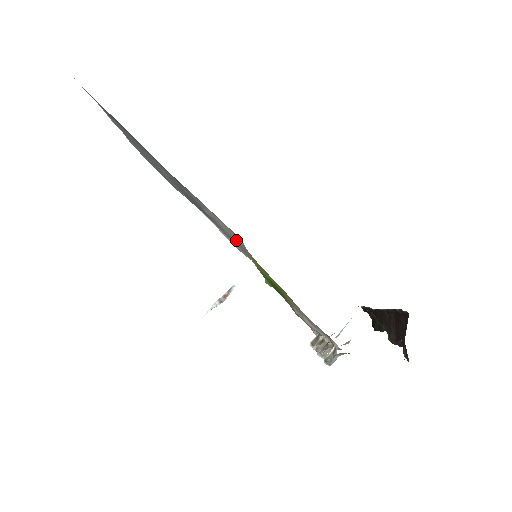
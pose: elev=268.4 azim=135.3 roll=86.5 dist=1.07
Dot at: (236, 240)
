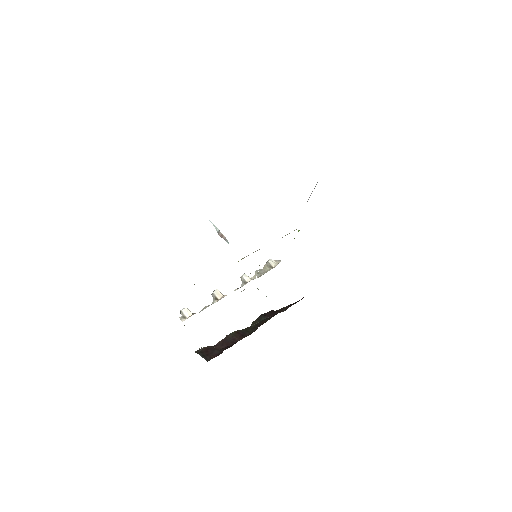
Dot at: occluded
